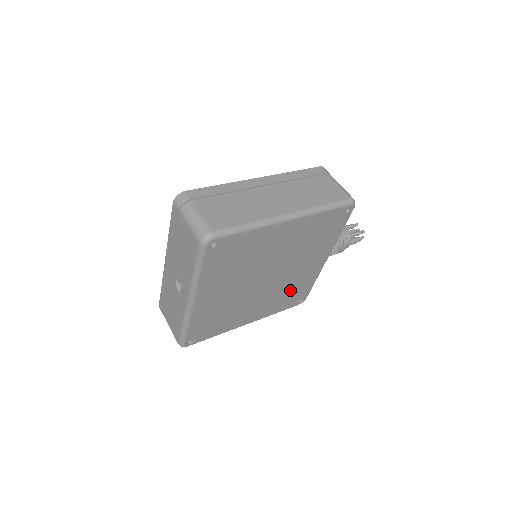
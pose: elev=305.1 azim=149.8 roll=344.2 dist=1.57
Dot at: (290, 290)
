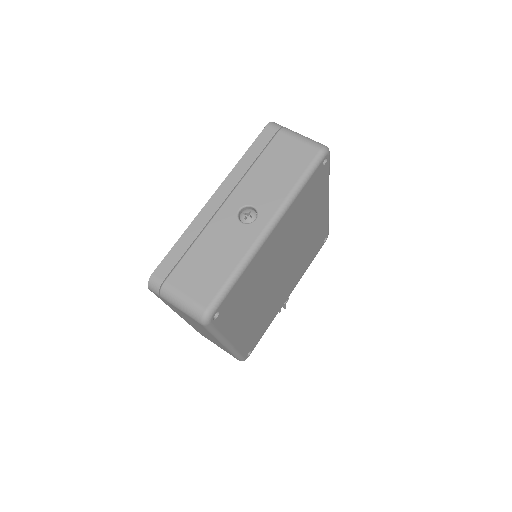
Dot at: (264, 318)
